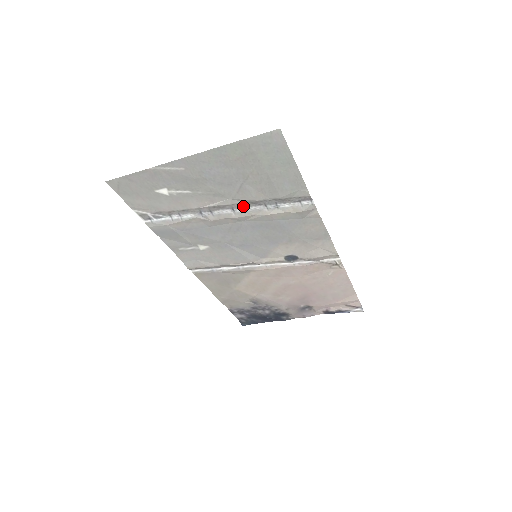
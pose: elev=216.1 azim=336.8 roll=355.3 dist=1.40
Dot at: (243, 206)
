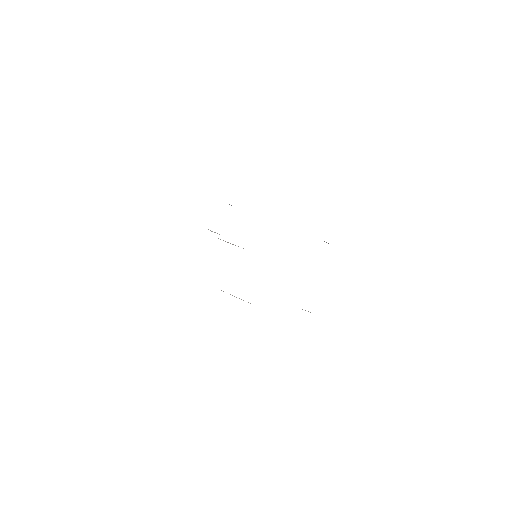
Dot at: occluded
